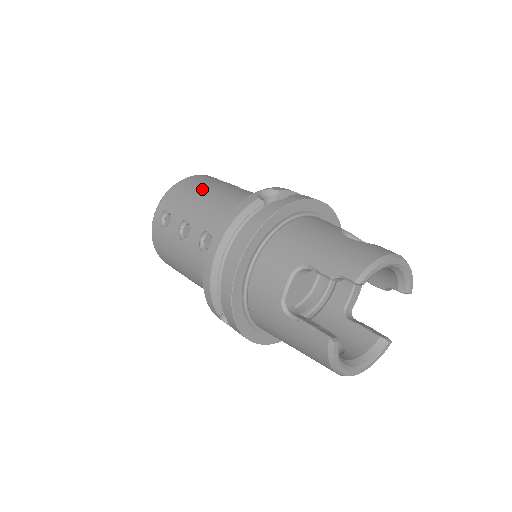
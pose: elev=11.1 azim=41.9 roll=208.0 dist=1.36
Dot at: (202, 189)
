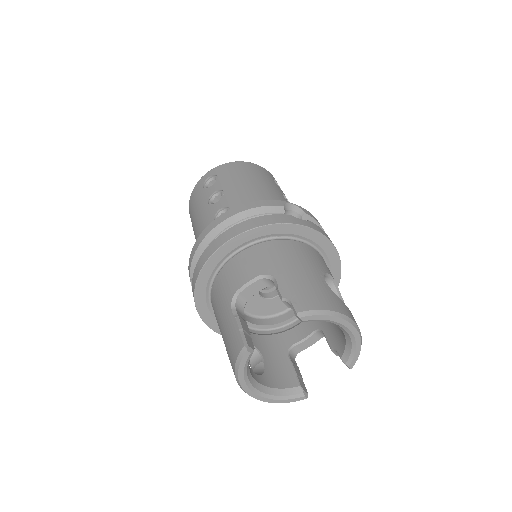
Dot at: (253, 177)
